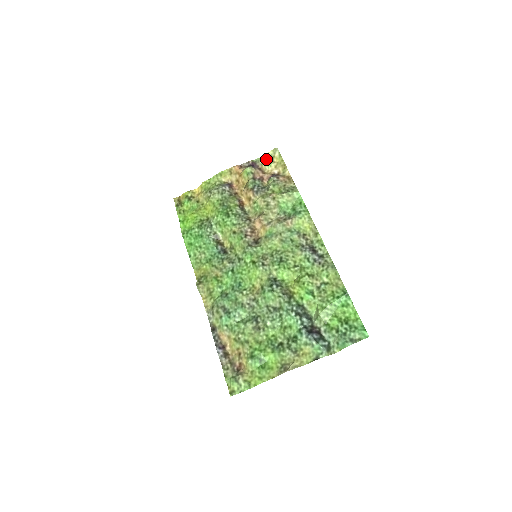
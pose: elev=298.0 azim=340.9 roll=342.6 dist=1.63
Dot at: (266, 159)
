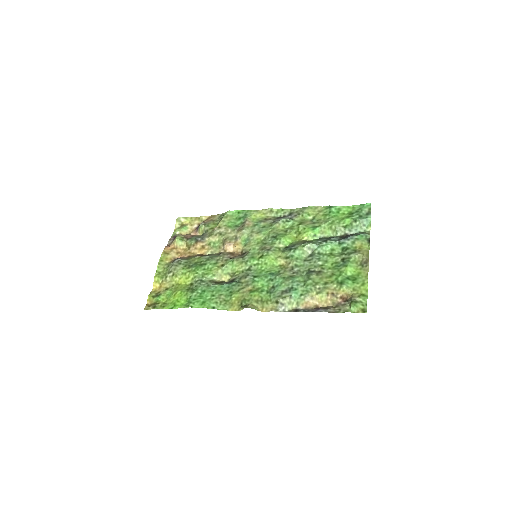
Dot at: (179, 228)
